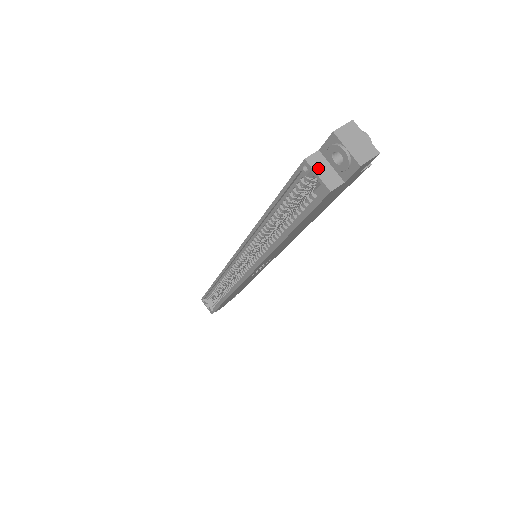
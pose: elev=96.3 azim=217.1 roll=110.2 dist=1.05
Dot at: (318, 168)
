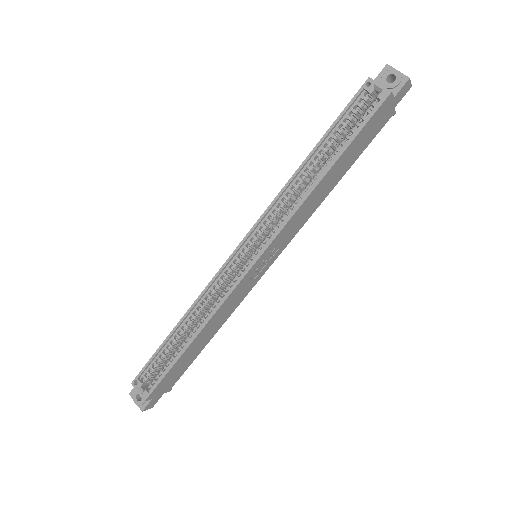
Dot at: (378, 84)
